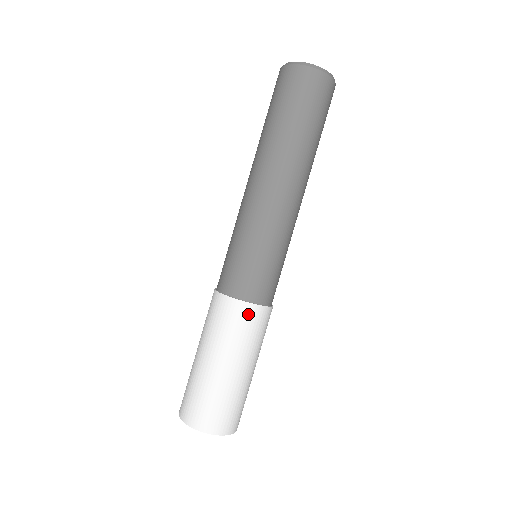
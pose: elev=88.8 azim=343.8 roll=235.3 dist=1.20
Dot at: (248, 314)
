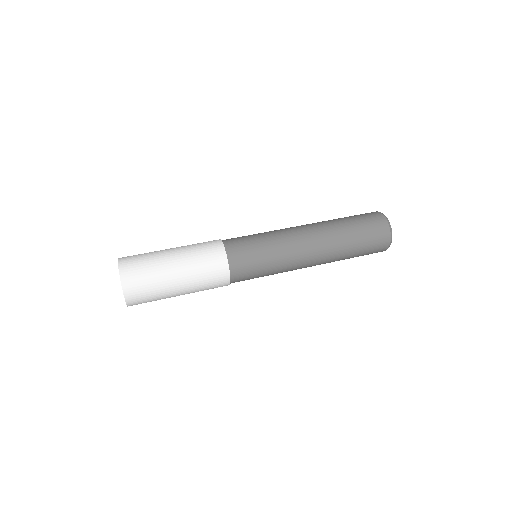
Dot at: (221, 273)
